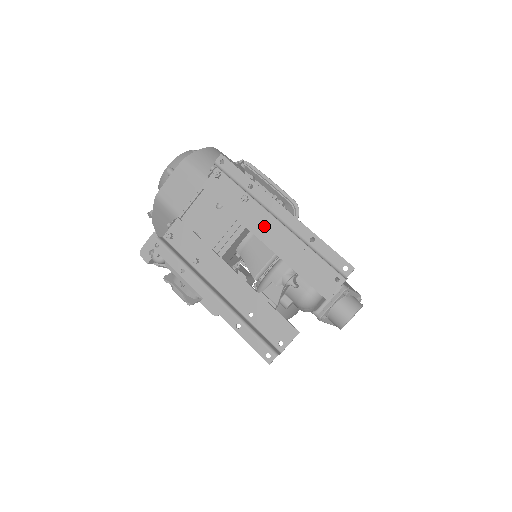
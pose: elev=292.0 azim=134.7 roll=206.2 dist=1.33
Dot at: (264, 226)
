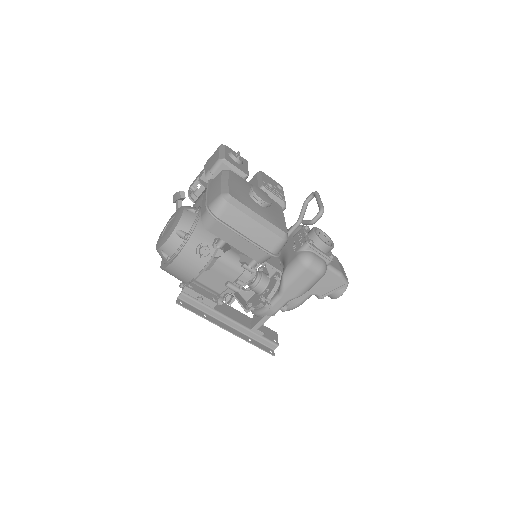
Dot at: (228, 312)
